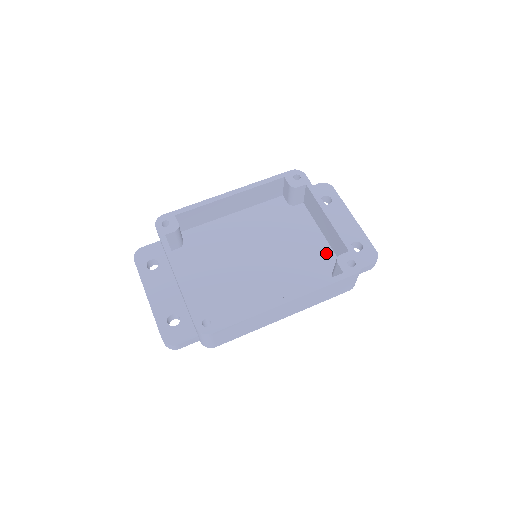
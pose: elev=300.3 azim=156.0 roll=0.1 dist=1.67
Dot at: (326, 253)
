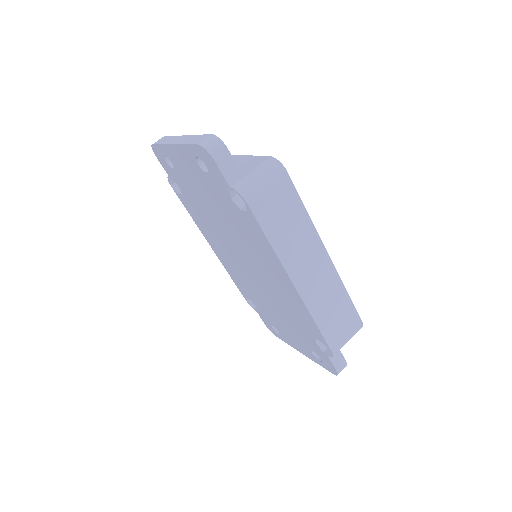
Dot at: occluded
